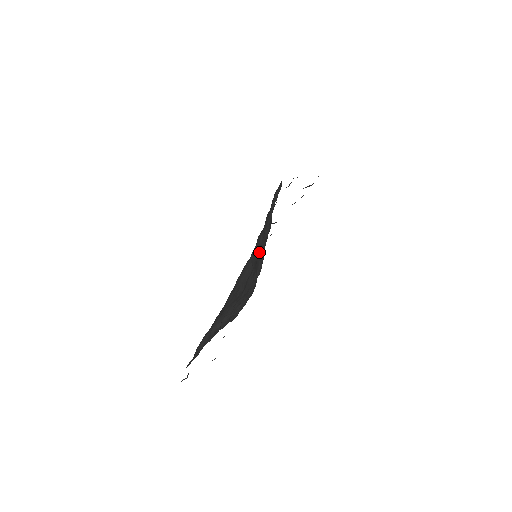
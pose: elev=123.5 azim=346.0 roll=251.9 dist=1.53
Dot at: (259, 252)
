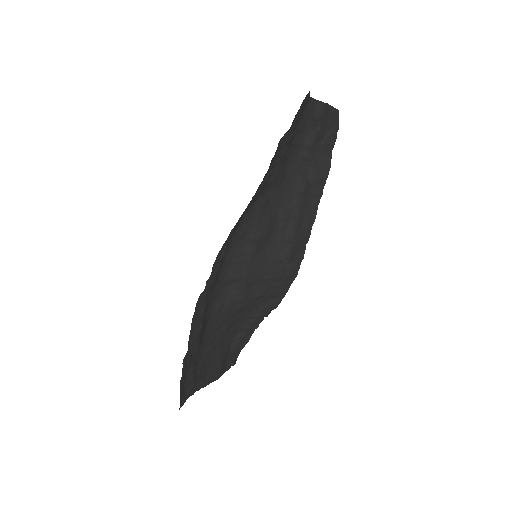
Dot at: (275, 239)
